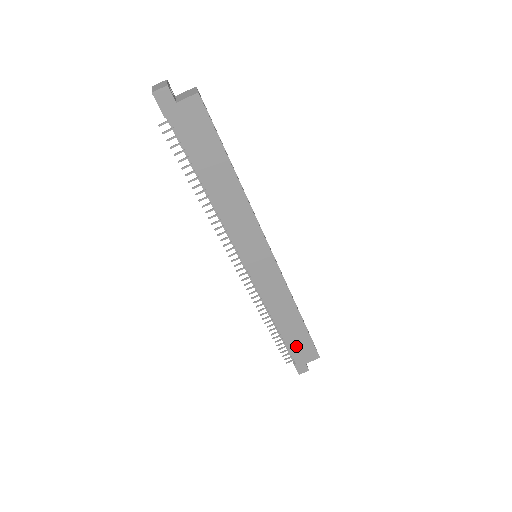
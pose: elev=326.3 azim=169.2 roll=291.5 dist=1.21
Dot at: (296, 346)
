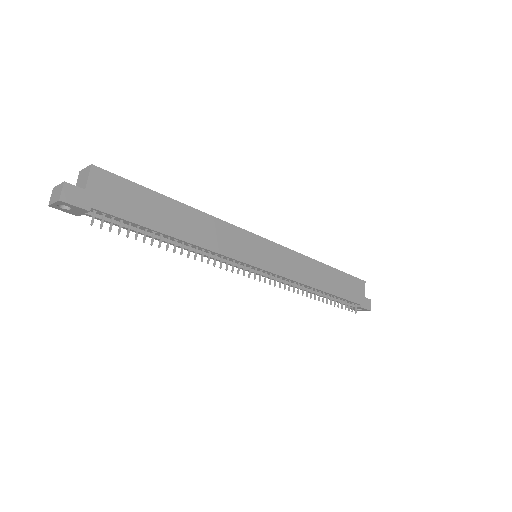
Dot at: (347, 291)
